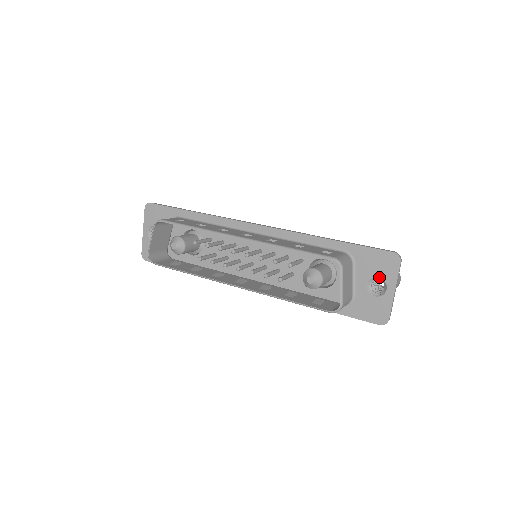
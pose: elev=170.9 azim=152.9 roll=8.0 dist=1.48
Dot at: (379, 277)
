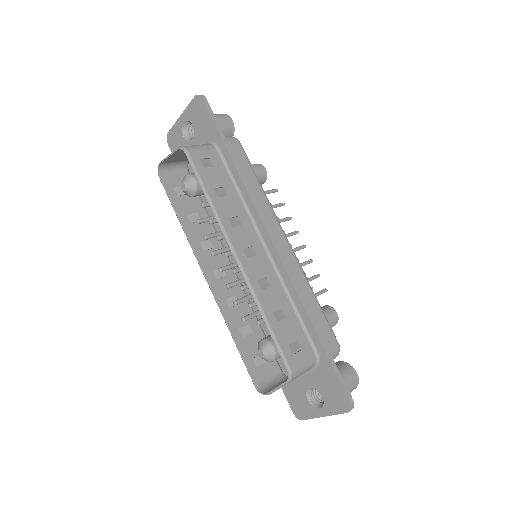
Dot at: (323, 397)
